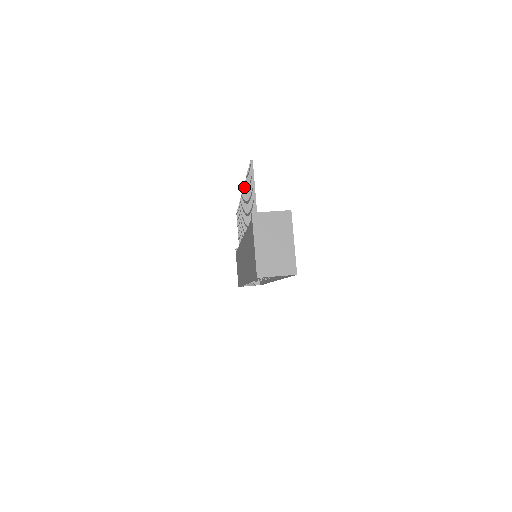
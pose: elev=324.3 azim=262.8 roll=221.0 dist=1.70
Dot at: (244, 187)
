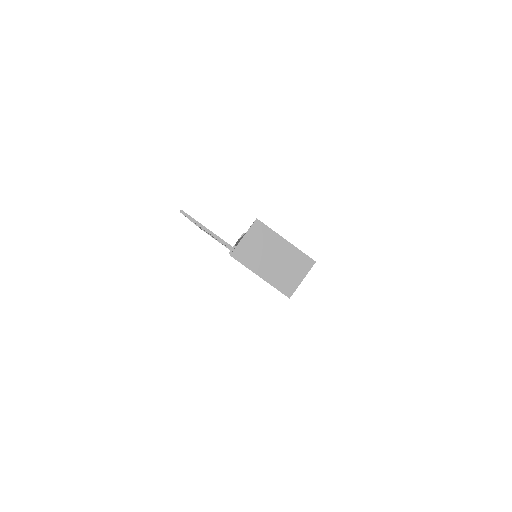
Dot at: occluded
